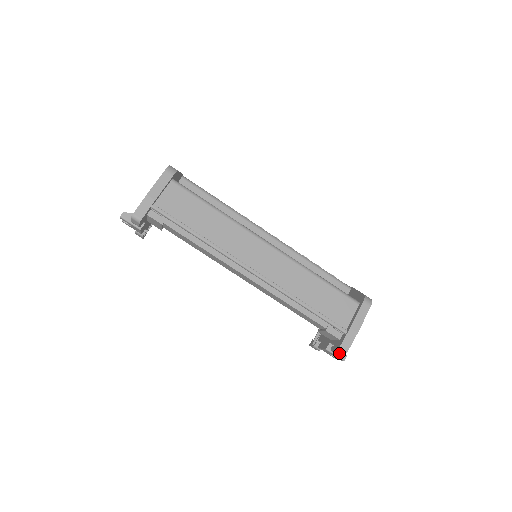
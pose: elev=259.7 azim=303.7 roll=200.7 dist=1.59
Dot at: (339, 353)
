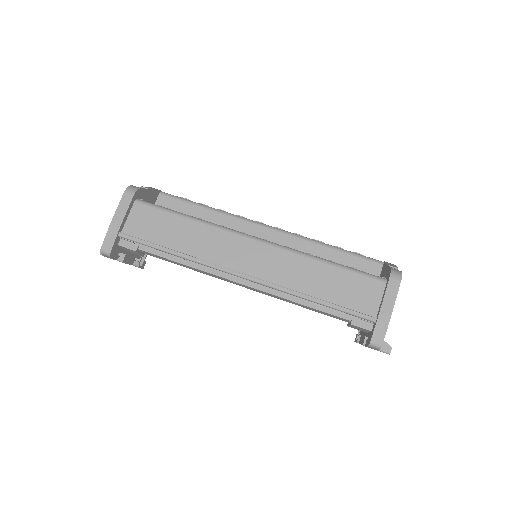
Dot at: (373, 348)
